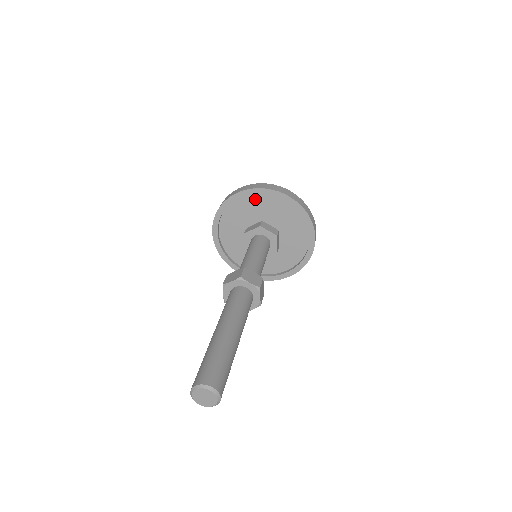
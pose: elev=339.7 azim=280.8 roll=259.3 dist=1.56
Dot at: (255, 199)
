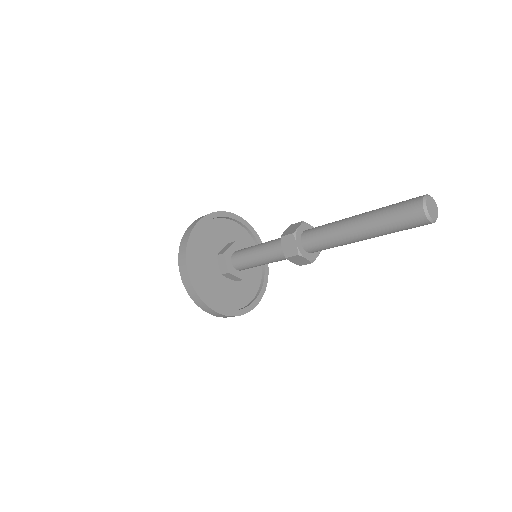
Dot at: (214, 226)
